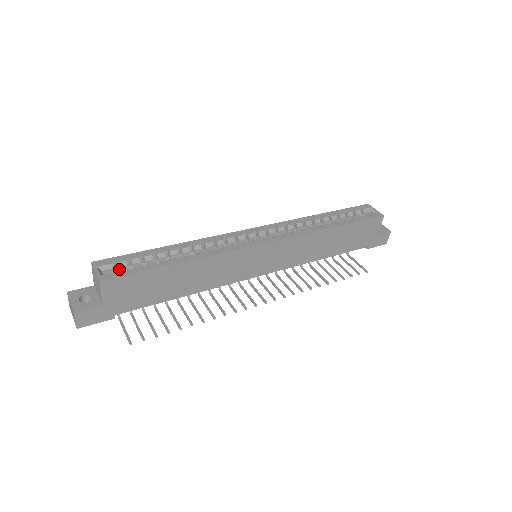
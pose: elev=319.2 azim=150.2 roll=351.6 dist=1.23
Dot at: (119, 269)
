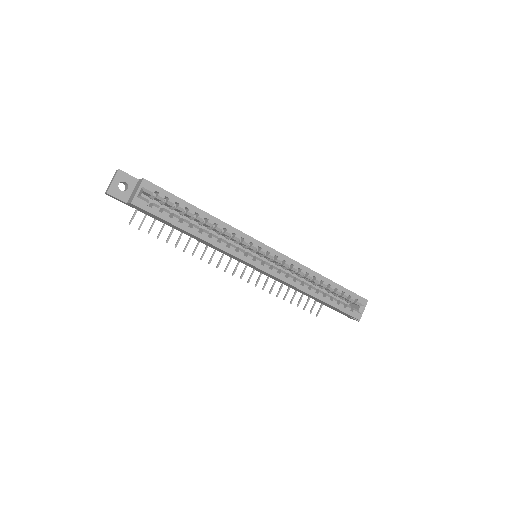
Dot at: (156, 198)
